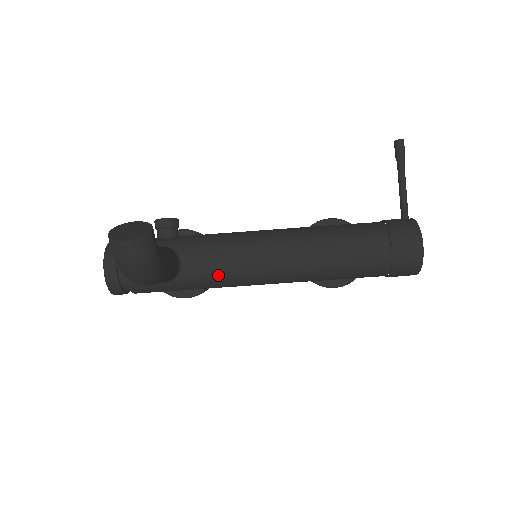
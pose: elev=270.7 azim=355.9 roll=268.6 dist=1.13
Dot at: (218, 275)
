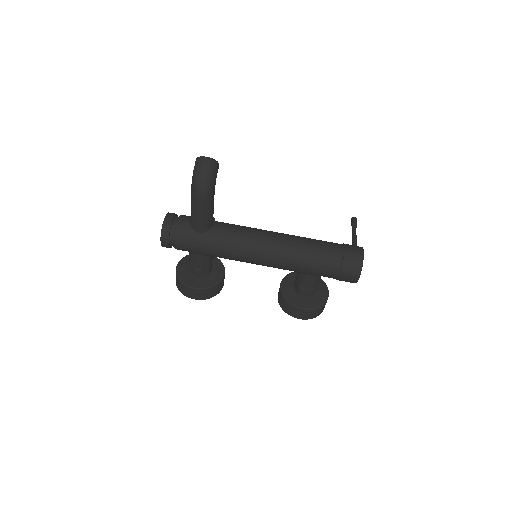
Dot at: (234, 238)
